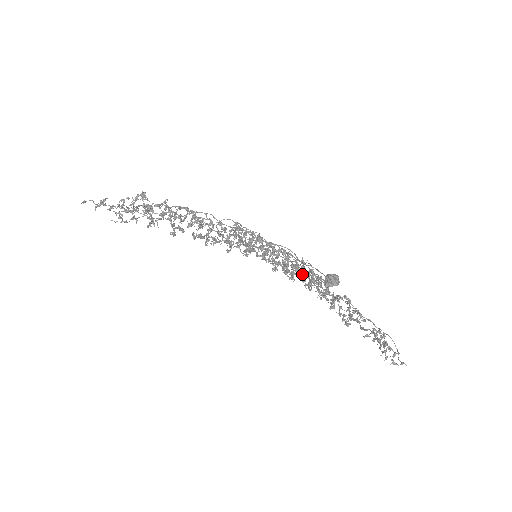
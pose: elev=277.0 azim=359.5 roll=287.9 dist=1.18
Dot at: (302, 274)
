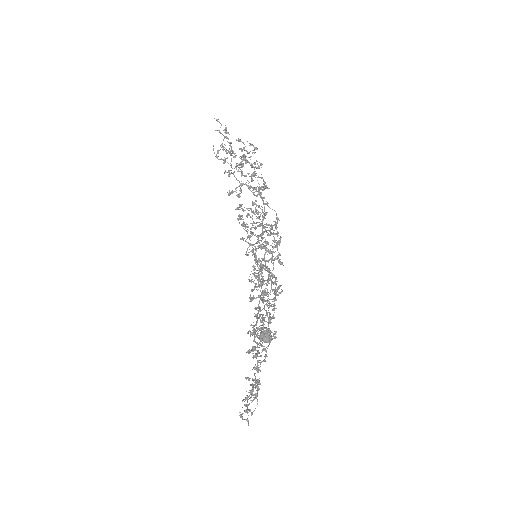
Dot at: (264, 299)
